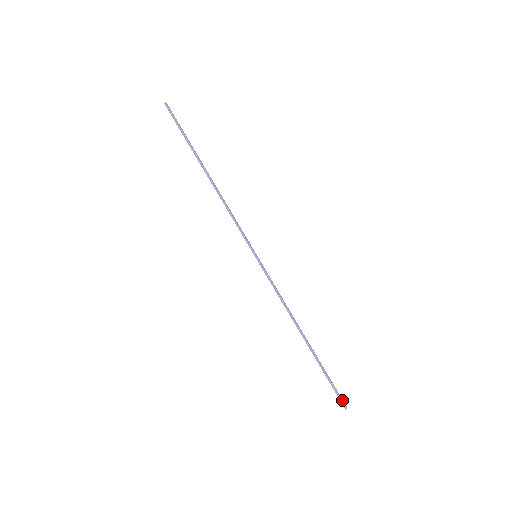
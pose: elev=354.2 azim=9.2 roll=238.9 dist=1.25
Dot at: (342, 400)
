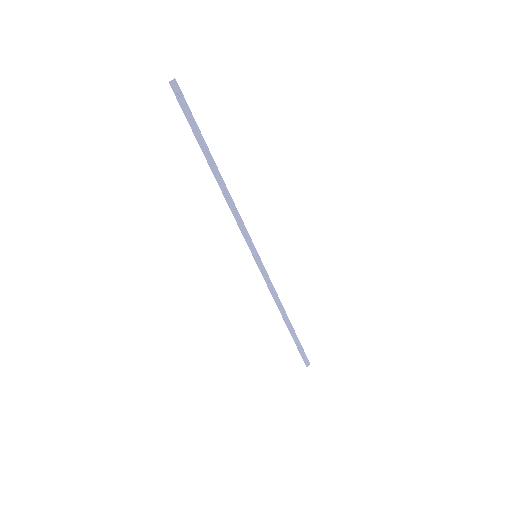
Dot at: (306, 361)
